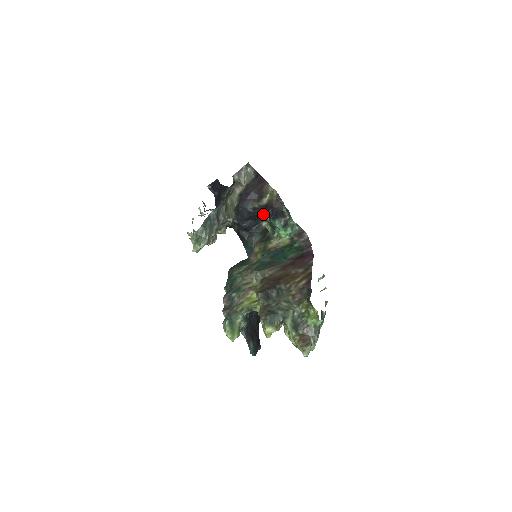
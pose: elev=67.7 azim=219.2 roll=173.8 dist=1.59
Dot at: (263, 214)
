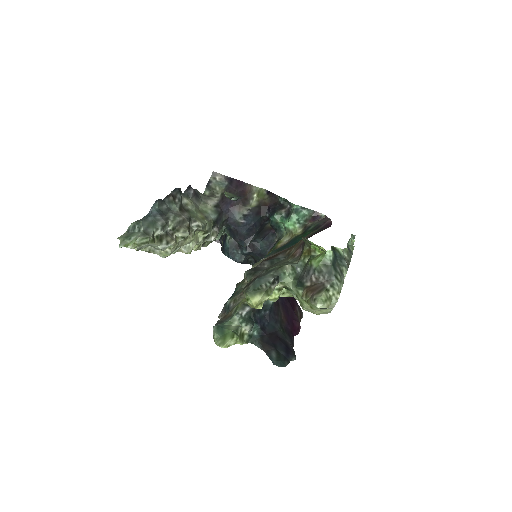
Dot at: (269, 226)
